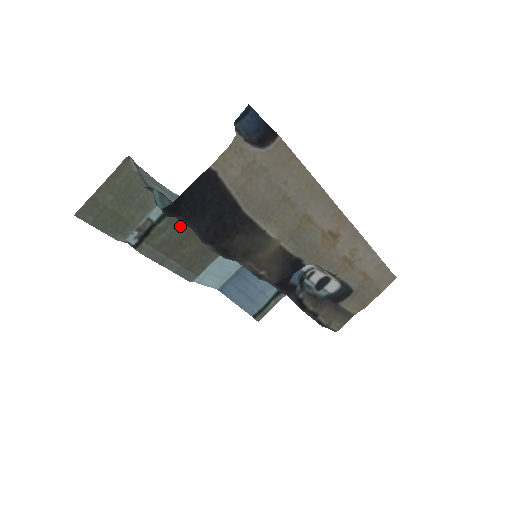
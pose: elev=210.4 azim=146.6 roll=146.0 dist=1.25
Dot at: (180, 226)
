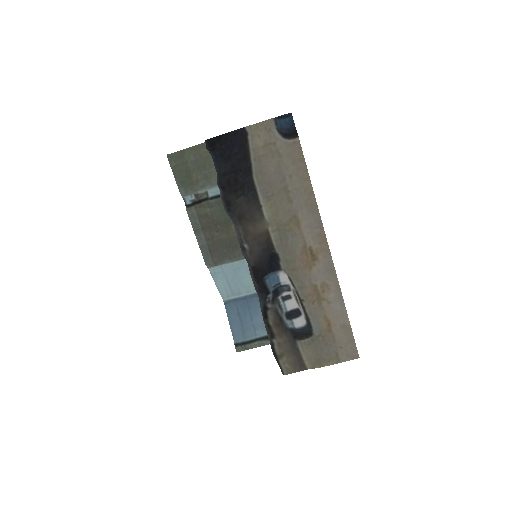
Dot at: (223, 211)
